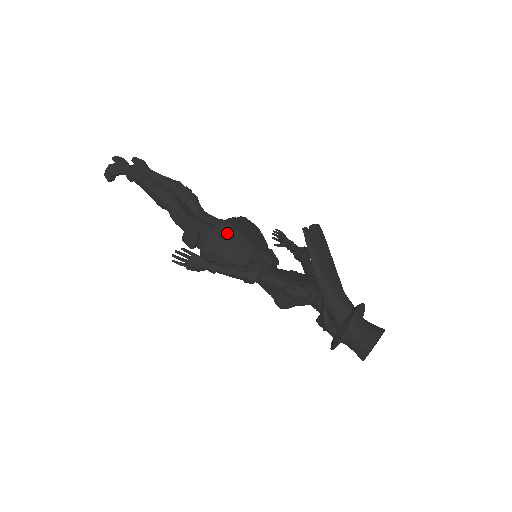
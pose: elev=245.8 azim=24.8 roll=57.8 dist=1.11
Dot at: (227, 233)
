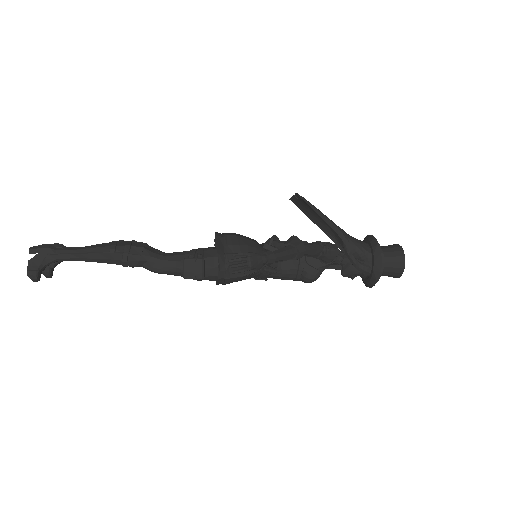
Dot at: (230, 242)
